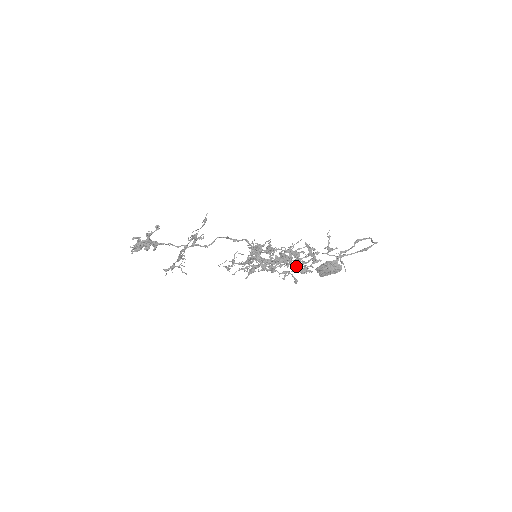
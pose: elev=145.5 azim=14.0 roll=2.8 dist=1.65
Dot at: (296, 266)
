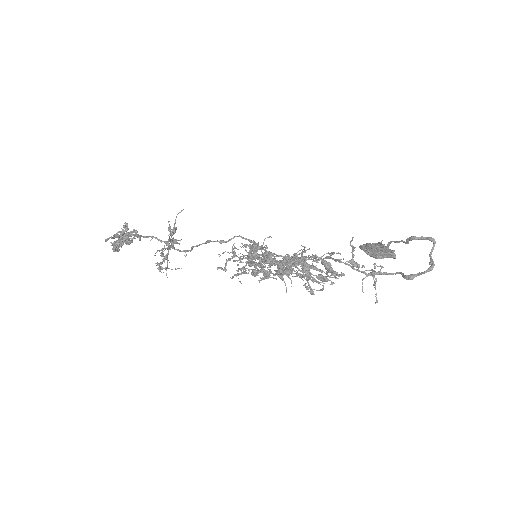
Dot at: (304, 285)
